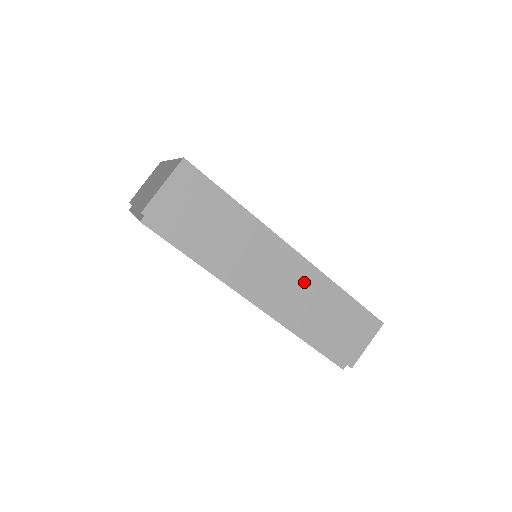
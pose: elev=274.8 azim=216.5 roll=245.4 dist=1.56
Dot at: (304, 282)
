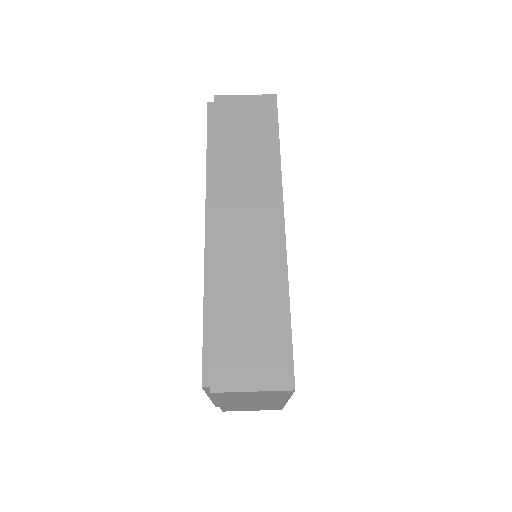
Dot at: (263, 251)
